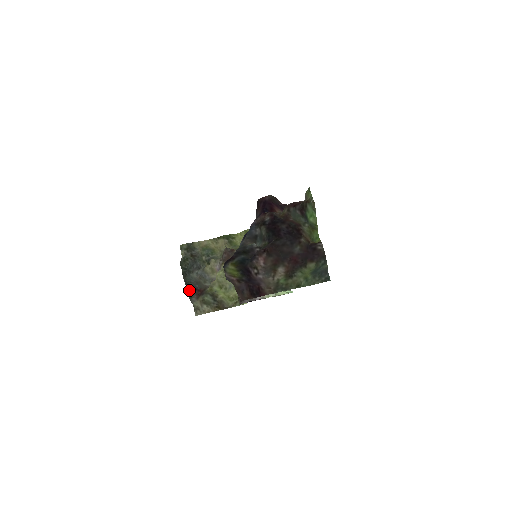
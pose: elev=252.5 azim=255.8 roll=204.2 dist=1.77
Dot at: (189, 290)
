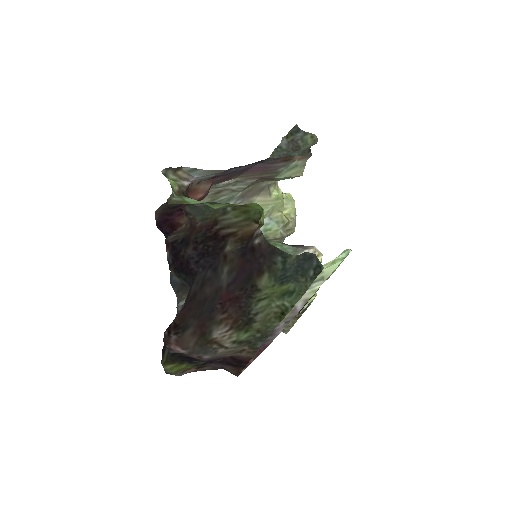
Dot at: occluded
